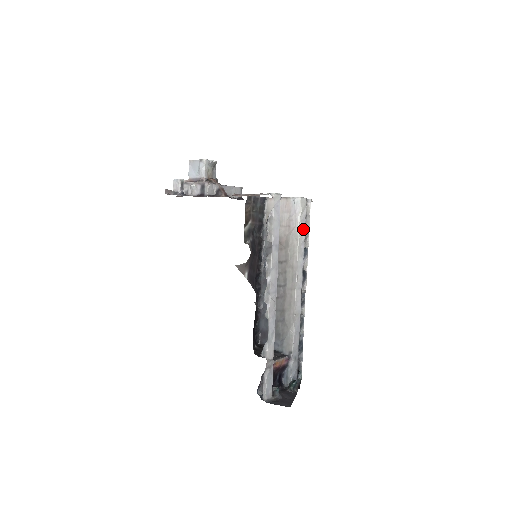
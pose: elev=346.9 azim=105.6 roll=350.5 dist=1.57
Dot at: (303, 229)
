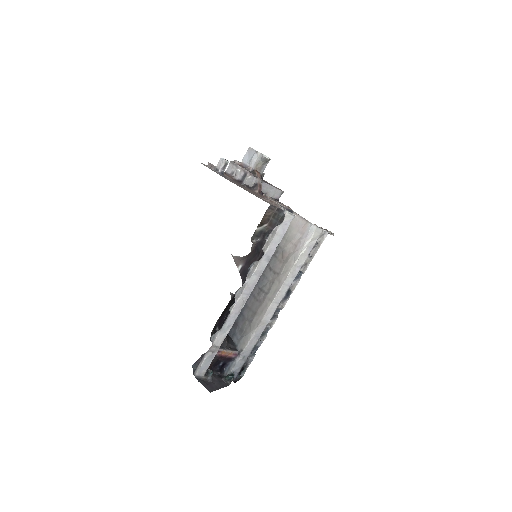
Dot at: (306, 255)
